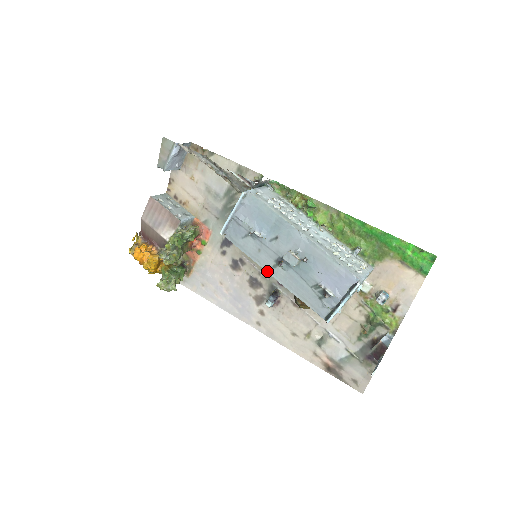
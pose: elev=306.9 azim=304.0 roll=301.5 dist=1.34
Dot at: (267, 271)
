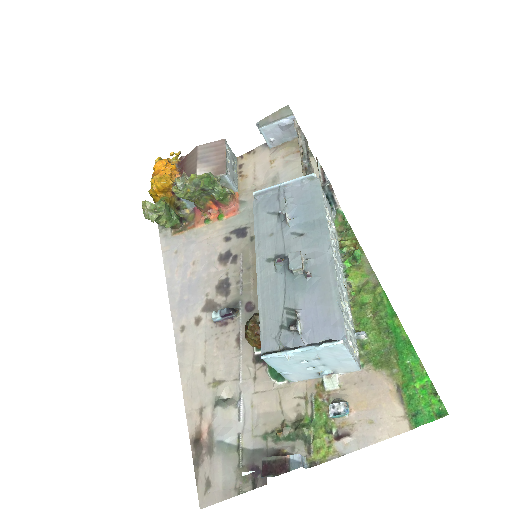
Dot at: (257, 259)
